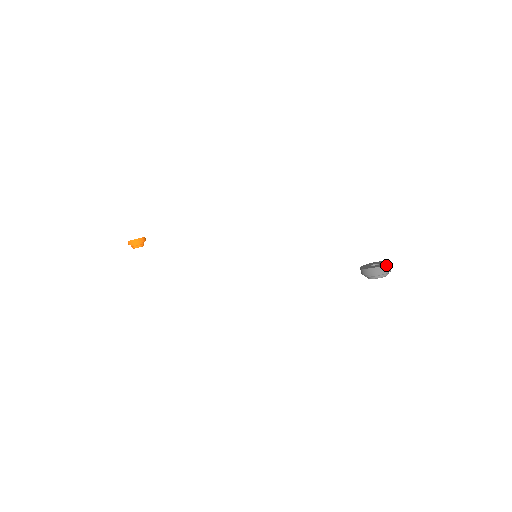
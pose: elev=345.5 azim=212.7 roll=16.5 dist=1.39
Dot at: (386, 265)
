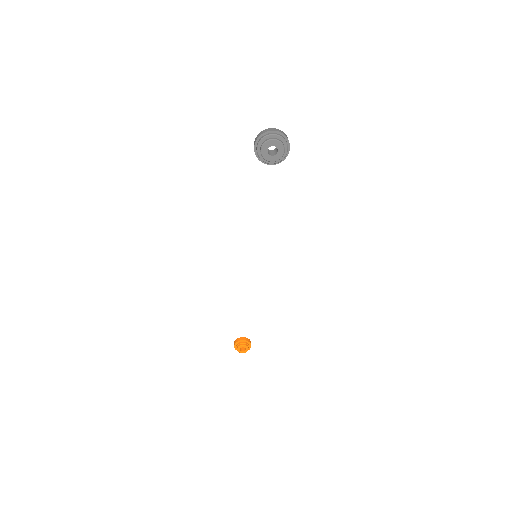
Dot at: (264, 130)
